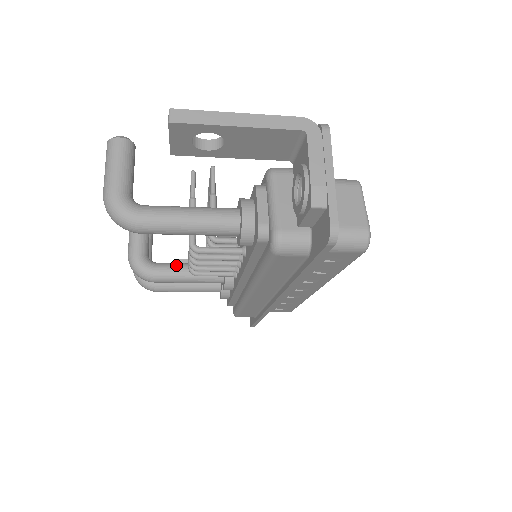
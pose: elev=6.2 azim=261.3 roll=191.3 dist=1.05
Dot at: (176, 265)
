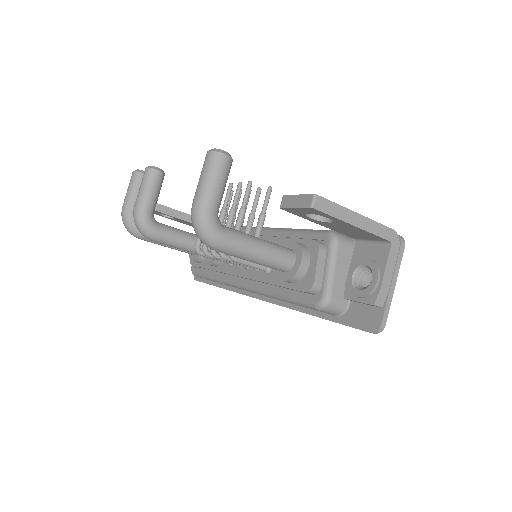
Dot at: (178, 232)
